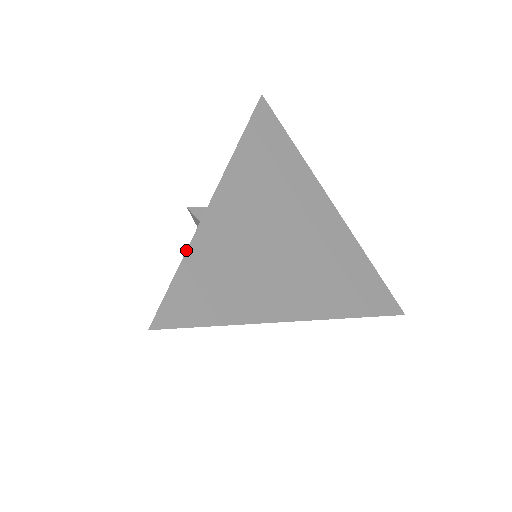
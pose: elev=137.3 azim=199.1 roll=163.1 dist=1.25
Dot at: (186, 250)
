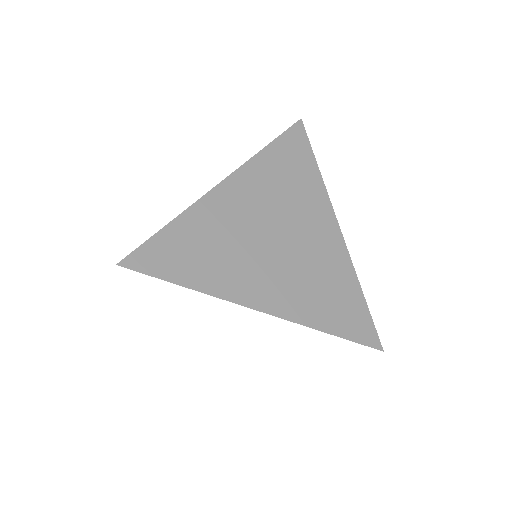
Dot at: occluded
